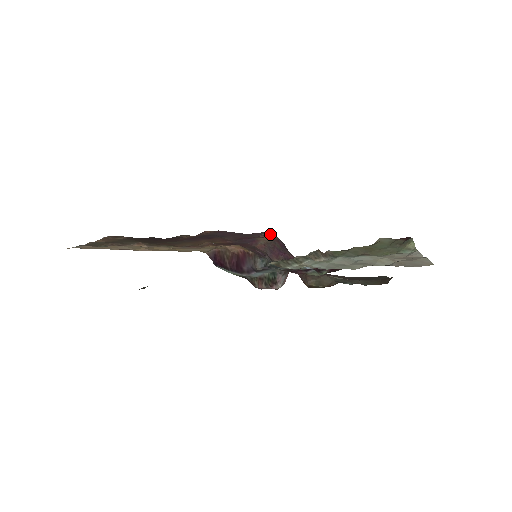
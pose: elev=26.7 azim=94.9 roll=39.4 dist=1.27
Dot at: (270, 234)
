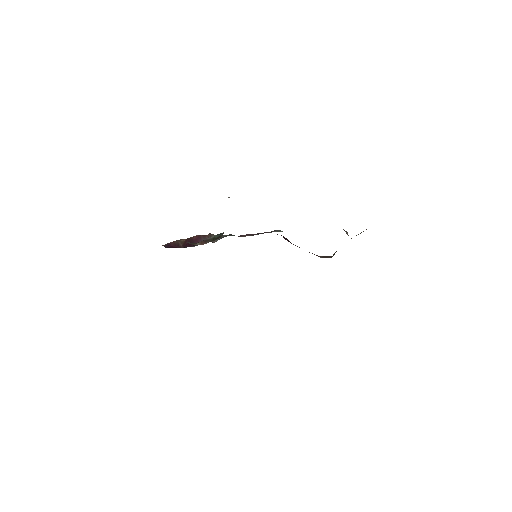
Dot at: occluded
